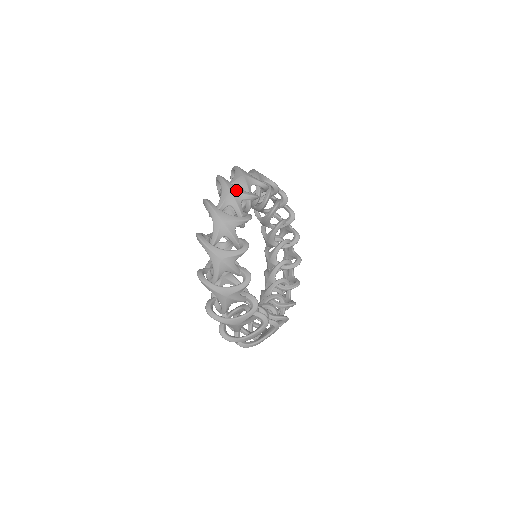
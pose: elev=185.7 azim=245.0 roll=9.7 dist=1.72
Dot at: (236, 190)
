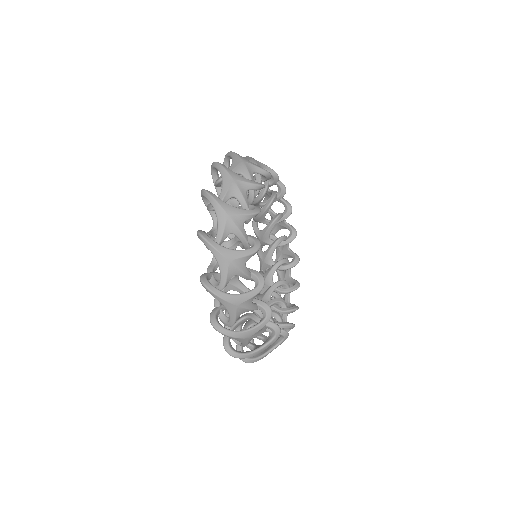
Dot at: (239, 178)
